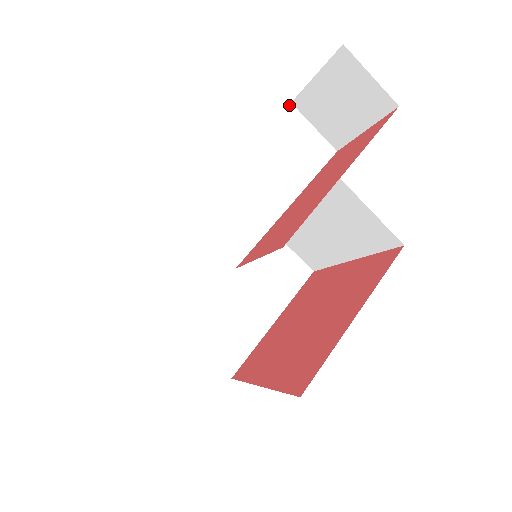
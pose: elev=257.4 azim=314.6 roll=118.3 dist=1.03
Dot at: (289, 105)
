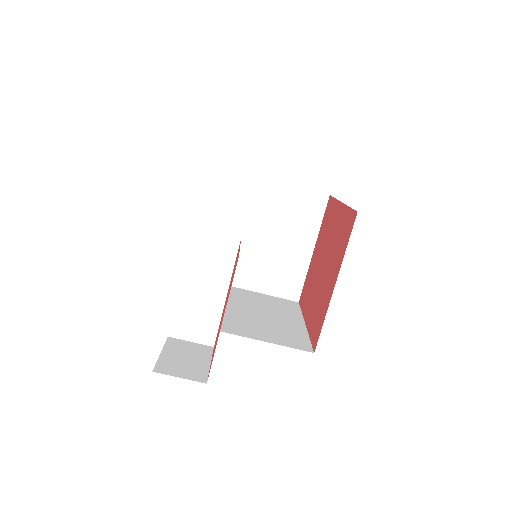
Dot at: (192, 228)
